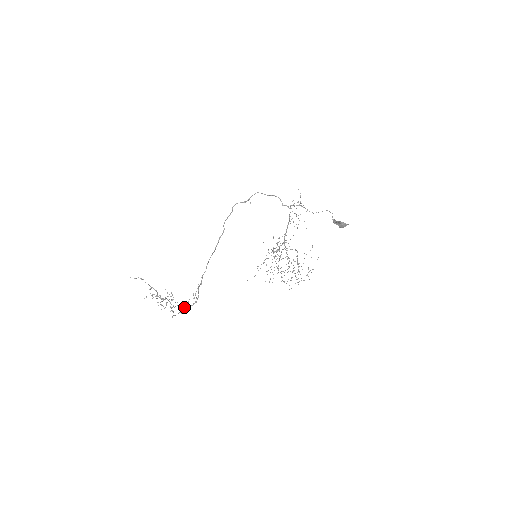
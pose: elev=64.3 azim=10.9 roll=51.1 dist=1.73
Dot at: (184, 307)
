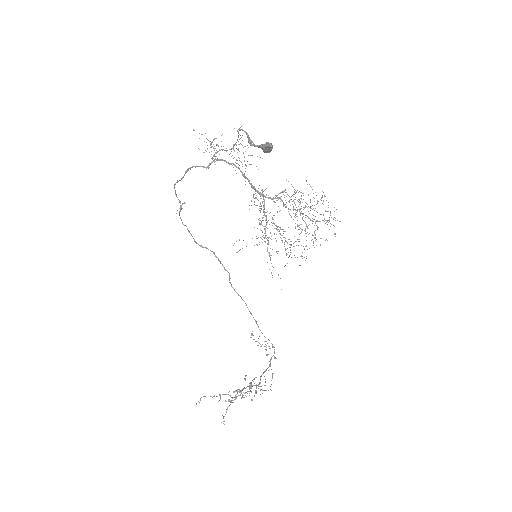
Dot at: (270, 364)
